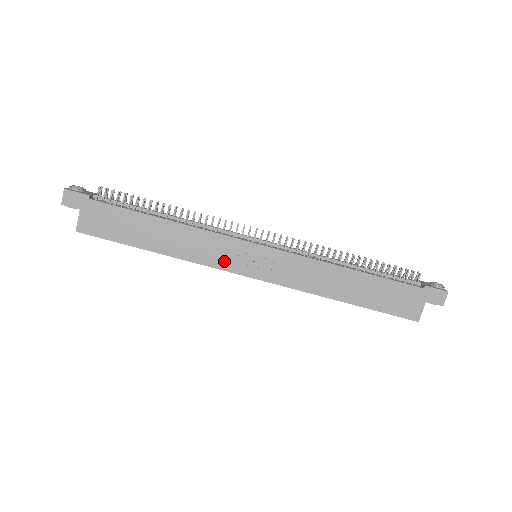
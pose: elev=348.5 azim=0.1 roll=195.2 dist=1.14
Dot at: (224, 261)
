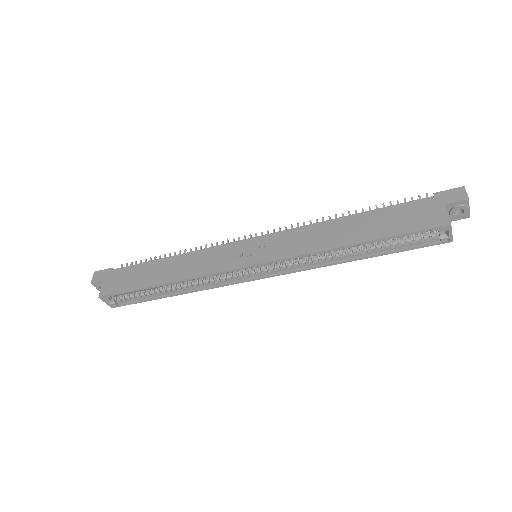
Dot at: (223, 264)
